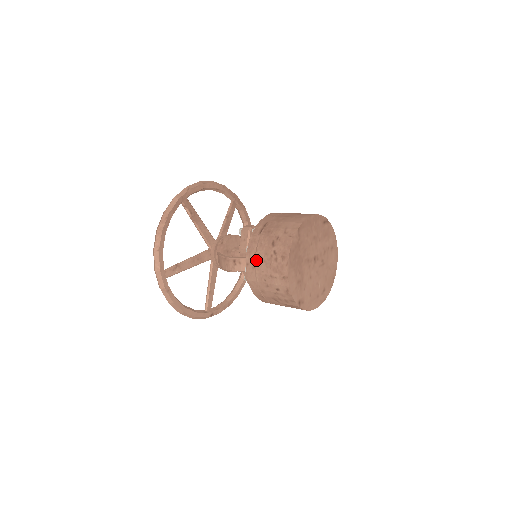
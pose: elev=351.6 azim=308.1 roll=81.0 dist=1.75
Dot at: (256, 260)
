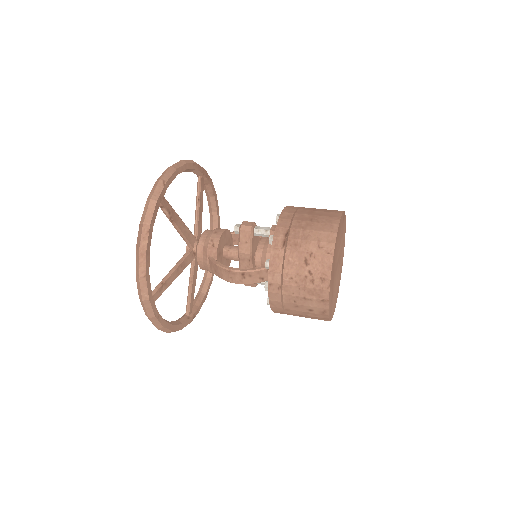
Dot at: (283, 280)
